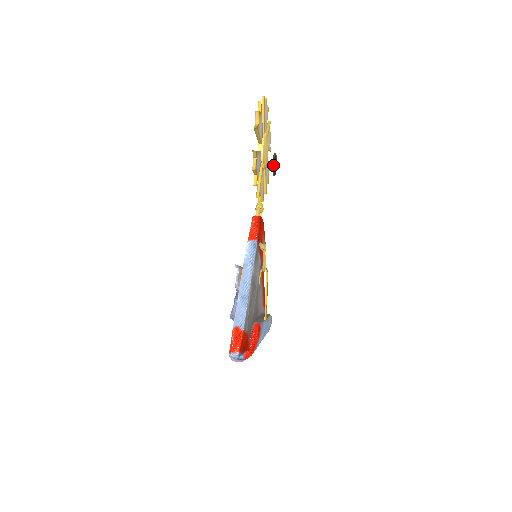
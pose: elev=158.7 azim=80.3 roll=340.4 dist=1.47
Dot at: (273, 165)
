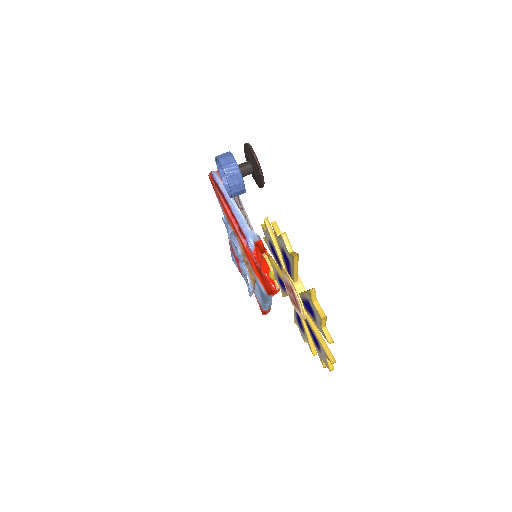
Dot at: (260, 187)
